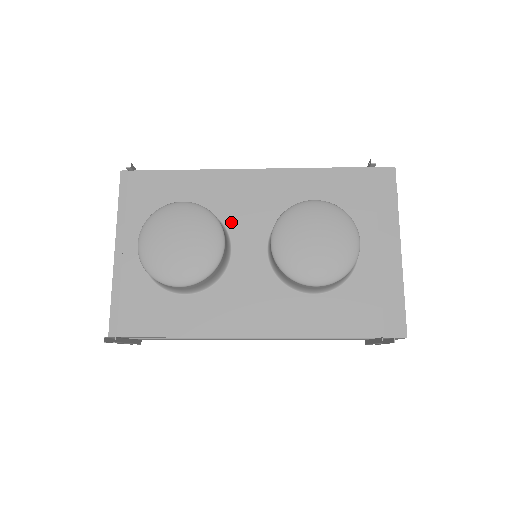
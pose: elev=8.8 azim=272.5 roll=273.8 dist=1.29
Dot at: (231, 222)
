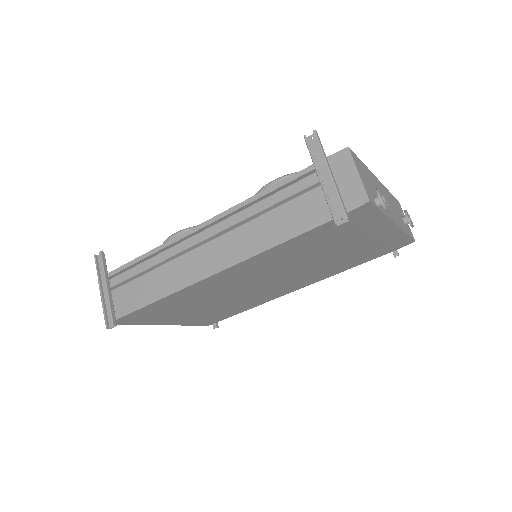
Dot at: occluded
